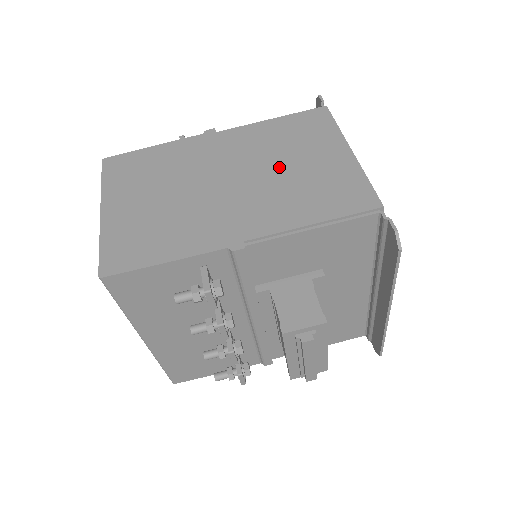
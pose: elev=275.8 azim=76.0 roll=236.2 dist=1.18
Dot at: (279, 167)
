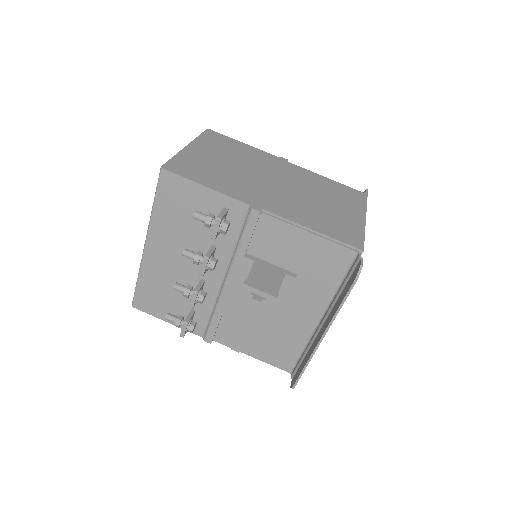
Dot at: (313, 197)
